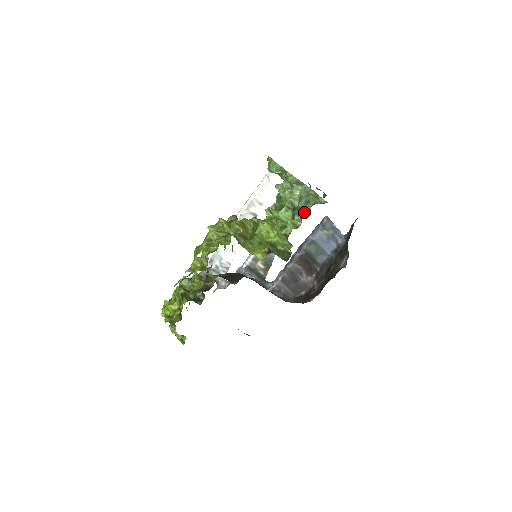
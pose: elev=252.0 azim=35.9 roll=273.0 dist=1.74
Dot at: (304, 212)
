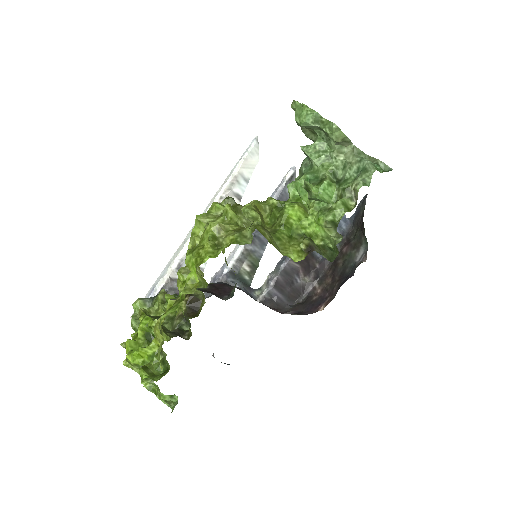
Dot at: (362, 185)
